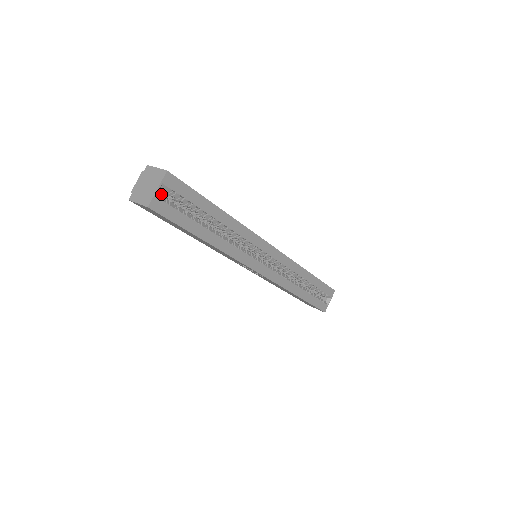
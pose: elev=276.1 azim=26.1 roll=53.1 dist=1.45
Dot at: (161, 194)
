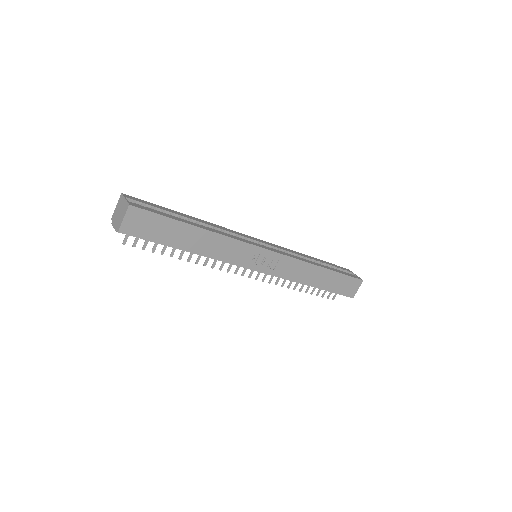
Dot at: occluded
